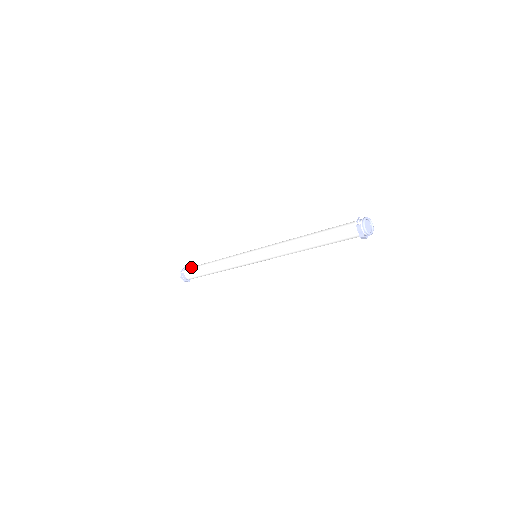
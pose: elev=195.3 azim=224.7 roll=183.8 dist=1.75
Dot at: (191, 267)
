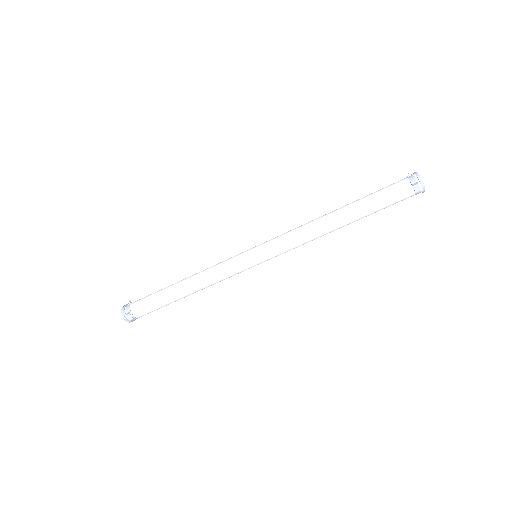
Dot at: occluded
